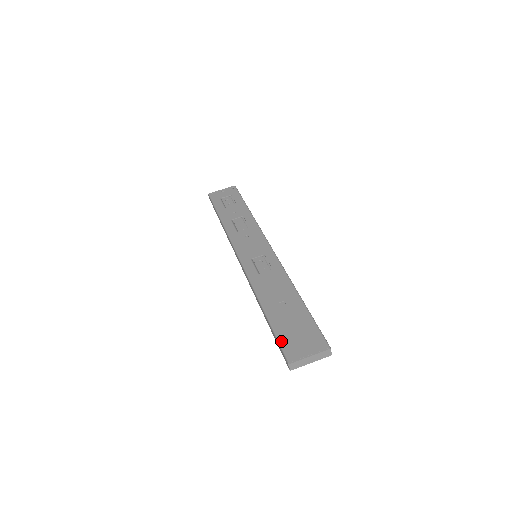
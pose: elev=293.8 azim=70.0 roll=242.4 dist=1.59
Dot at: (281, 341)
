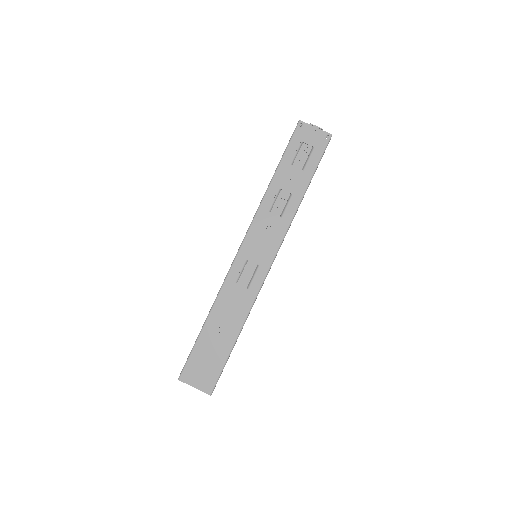
Dot at: (190, 359)
